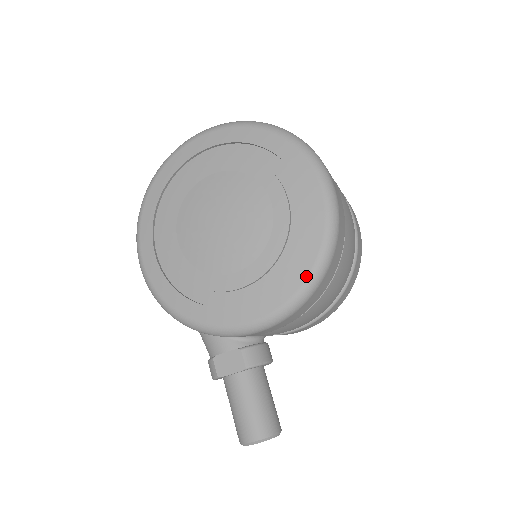
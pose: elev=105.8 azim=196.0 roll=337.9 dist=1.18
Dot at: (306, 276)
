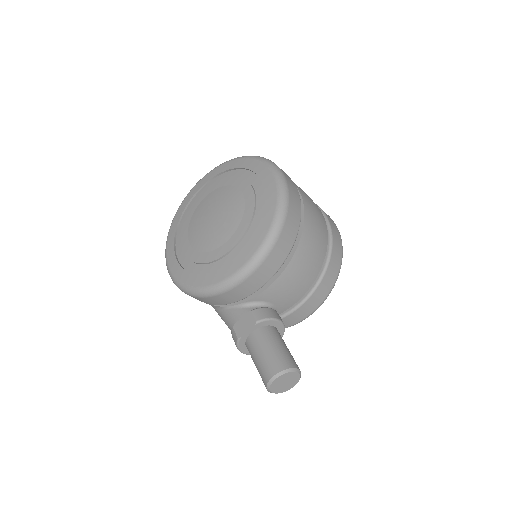
Dot at: (271, 221)
